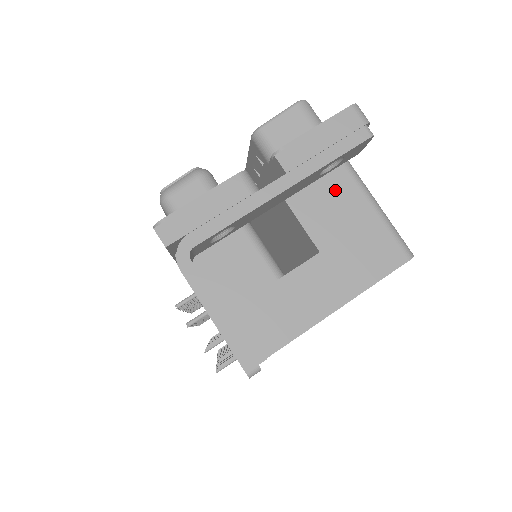
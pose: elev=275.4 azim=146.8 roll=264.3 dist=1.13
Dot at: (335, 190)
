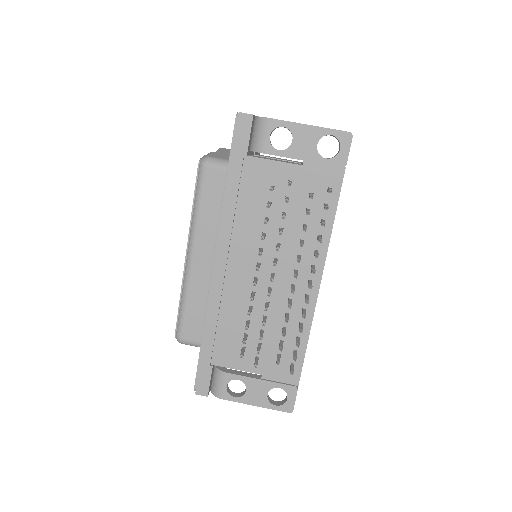
Dot at: occluded
